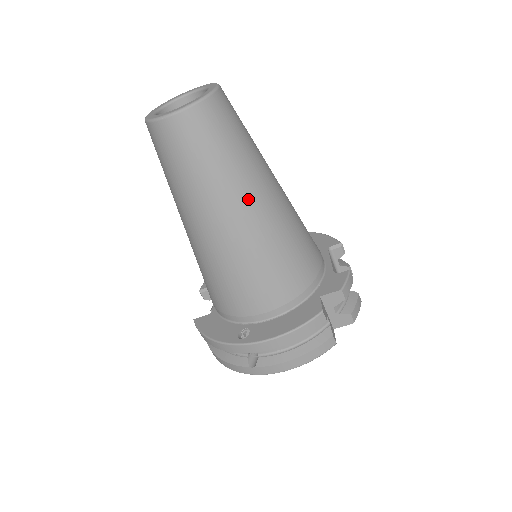
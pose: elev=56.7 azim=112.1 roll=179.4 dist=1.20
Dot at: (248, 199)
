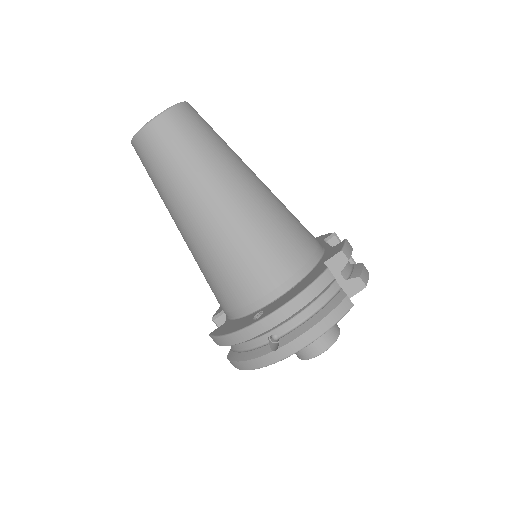
Dot at: (231, 181)
